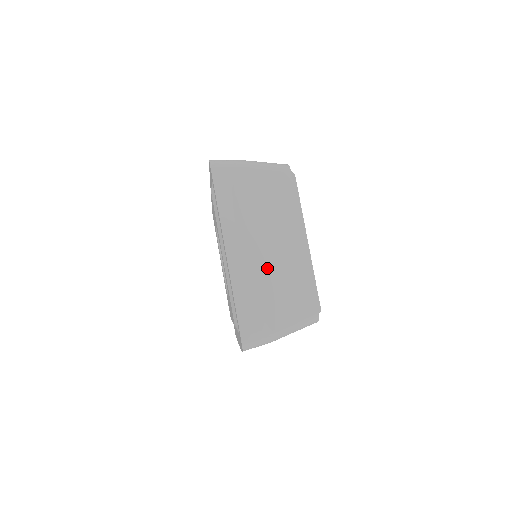
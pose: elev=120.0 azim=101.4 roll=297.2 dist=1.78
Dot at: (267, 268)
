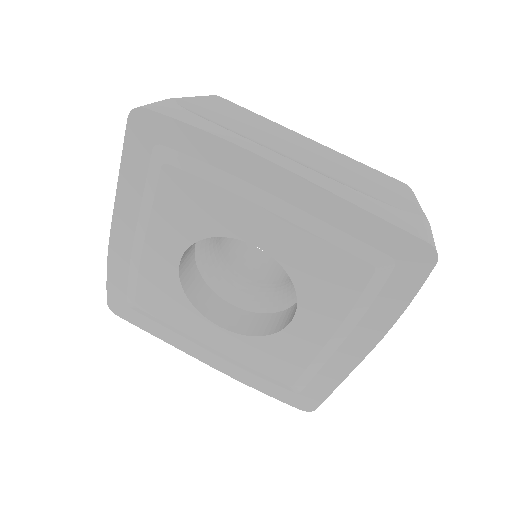
Dot at: (329, 168)
